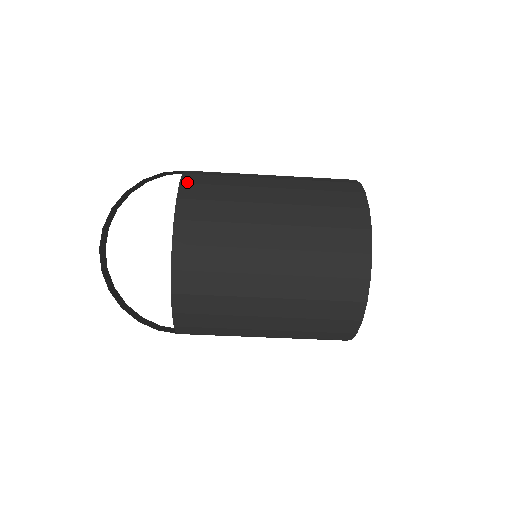
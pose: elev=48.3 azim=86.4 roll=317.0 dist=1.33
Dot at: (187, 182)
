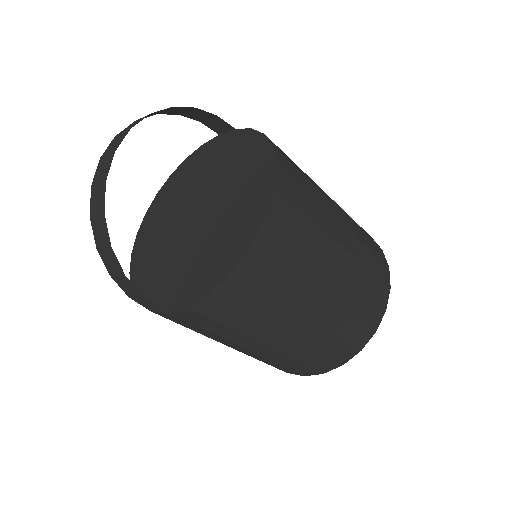
Dot at: occluded
